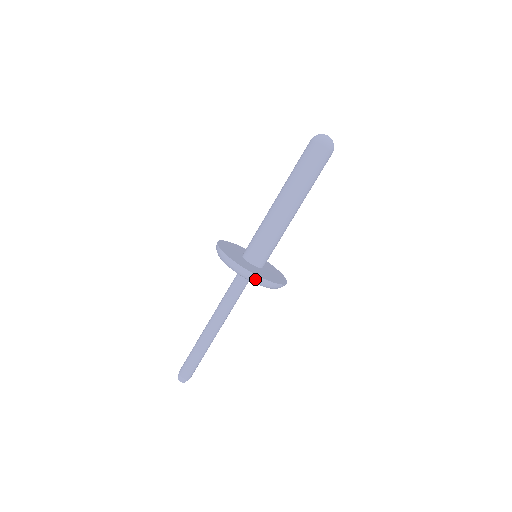
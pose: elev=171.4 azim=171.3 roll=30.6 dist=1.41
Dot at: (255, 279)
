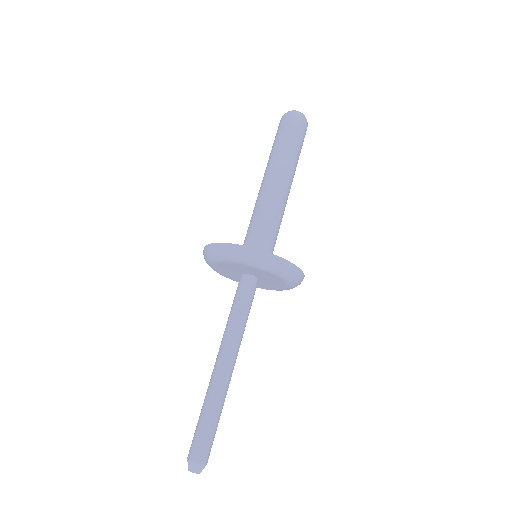
Dot at: (296, 274)
